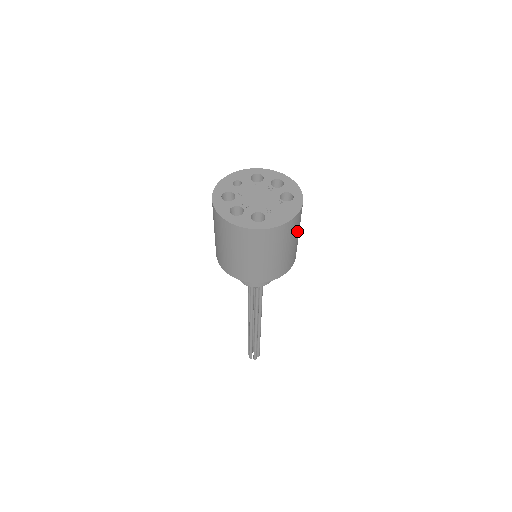
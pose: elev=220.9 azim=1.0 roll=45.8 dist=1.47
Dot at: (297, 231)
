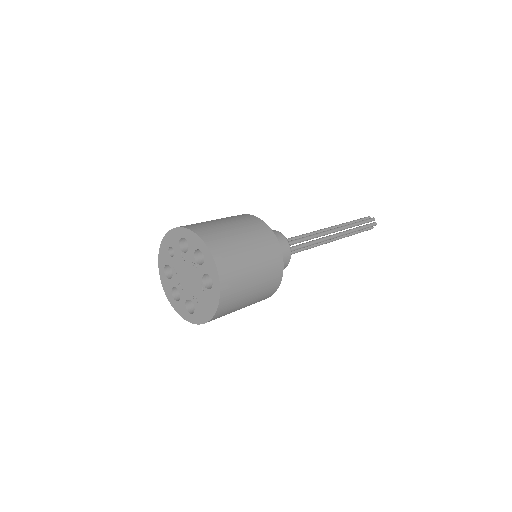
Dot at: (242, 296)
